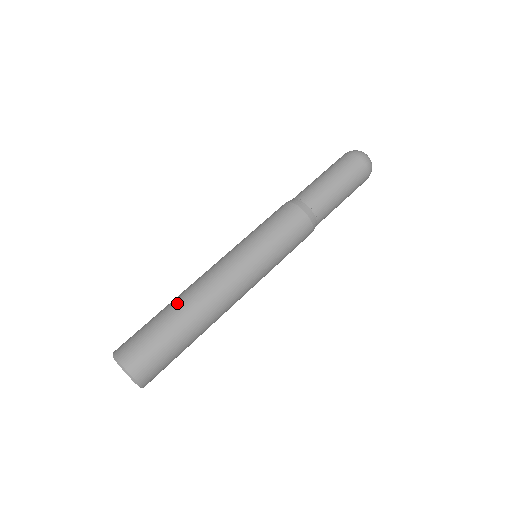
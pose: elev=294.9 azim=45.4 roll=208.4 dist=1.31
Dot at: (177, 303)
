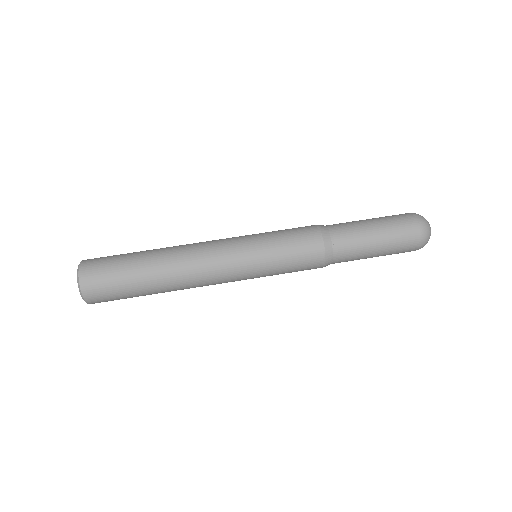
Dot at: occluded
